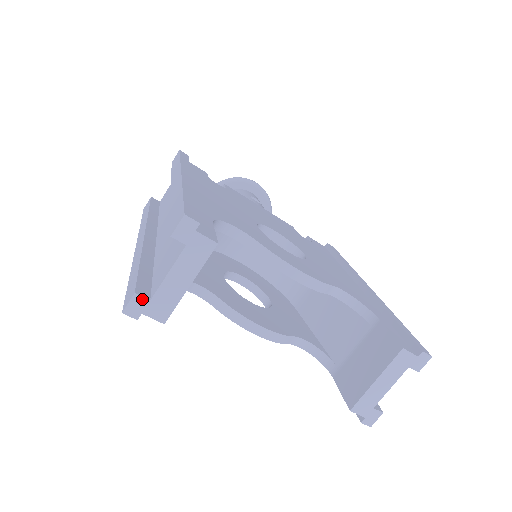
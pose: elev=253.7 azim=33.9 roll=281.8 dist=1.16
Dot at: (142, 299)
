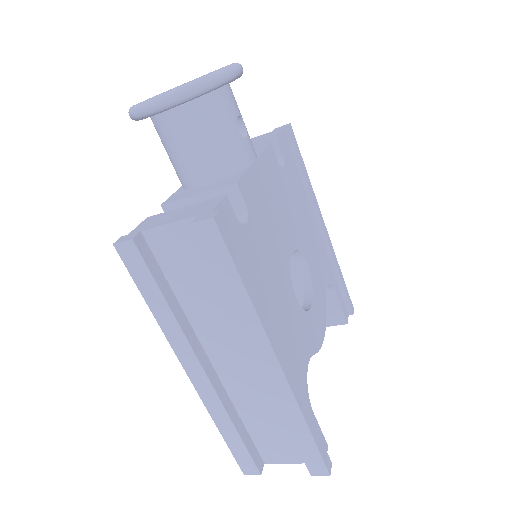
Dot at: (261, 469)
